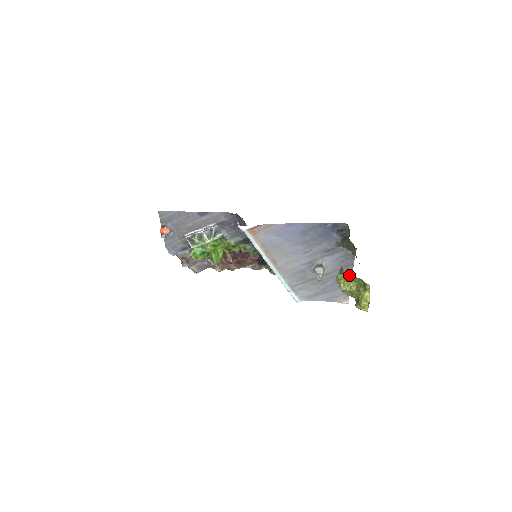
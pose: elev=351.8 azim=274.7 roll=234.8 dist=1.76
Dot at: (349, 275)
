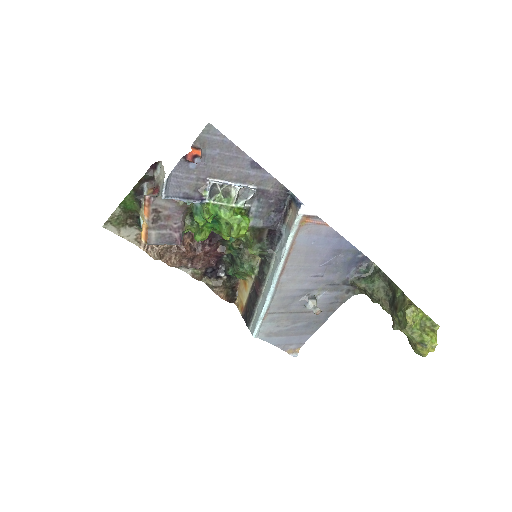
Dot at: (322, 322)
